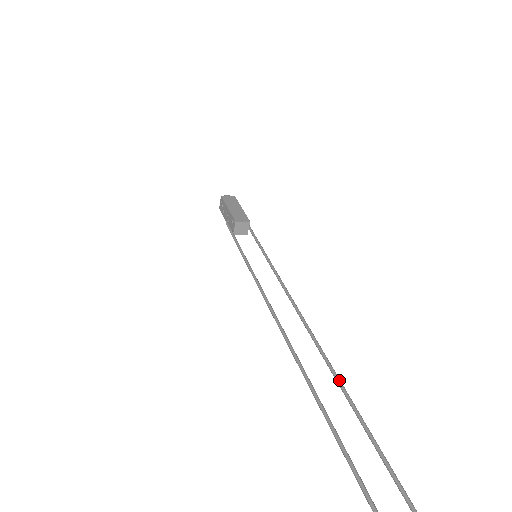
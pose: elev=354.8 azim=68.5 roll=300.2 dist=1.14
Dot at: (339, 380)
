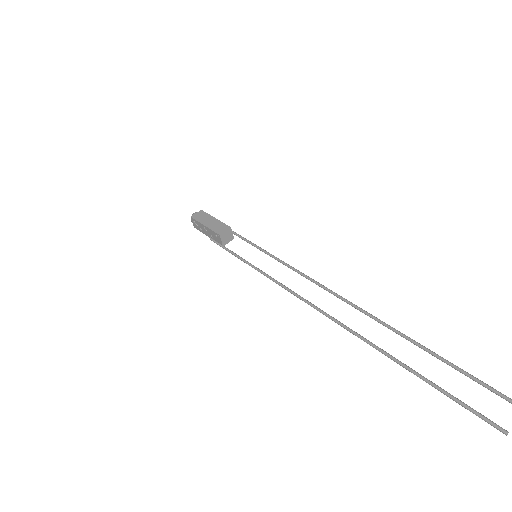
Dot at: (389, 326)
